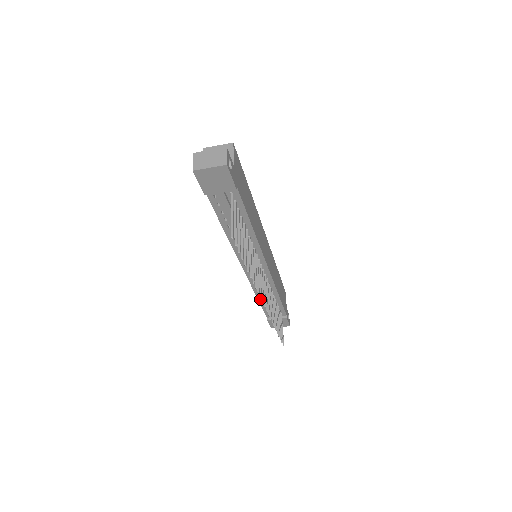
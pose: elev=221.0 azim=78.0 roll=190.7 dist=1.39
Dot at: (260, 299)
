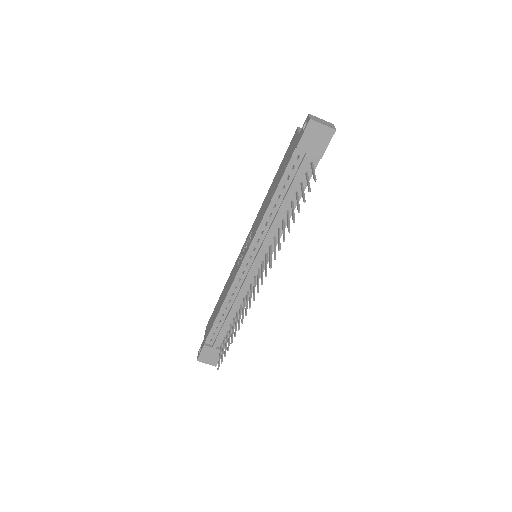
Dot at: (222, 310)
